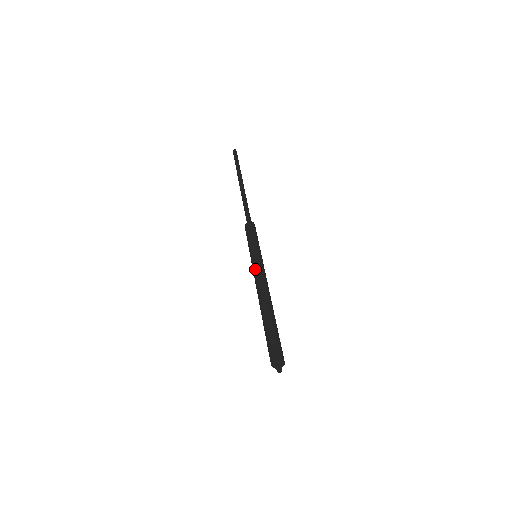
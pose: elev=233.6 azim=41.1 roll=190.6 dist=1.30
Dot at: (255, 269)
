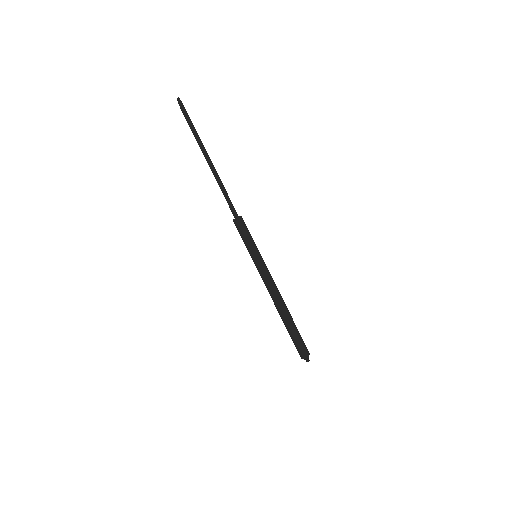
Dot at: occluded
